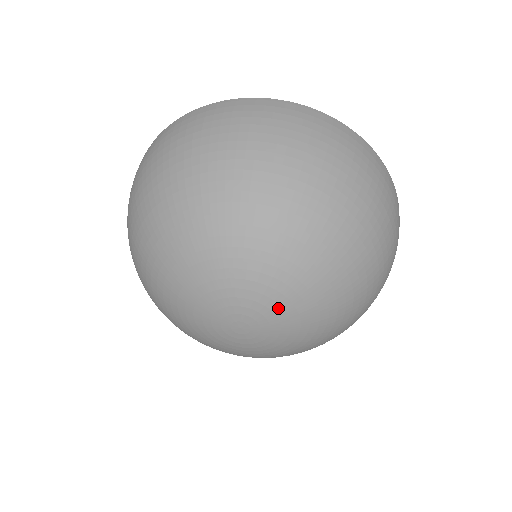
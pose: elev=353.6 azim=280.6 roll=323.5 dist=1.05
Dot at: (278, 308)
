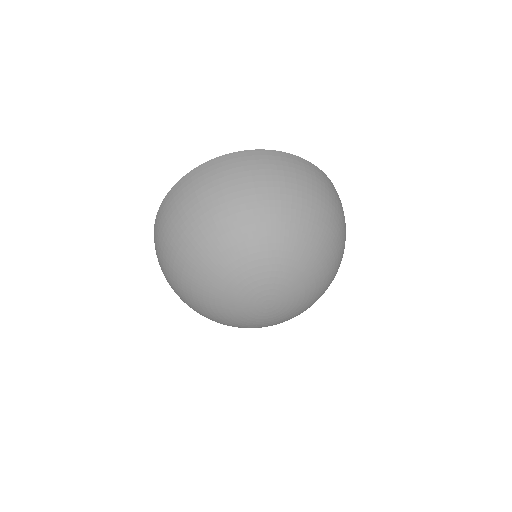
Dot at: (297, 297)
